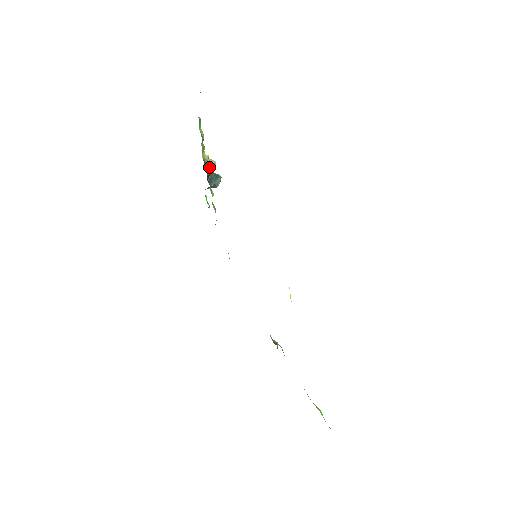
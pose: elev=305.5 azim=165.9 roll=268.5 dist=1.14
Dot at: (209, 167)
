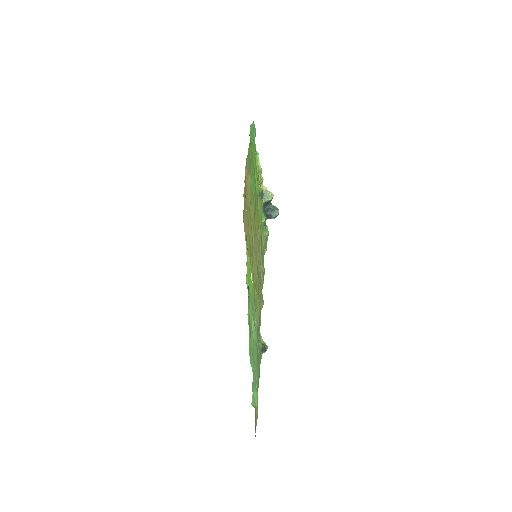
Dot at: (266, 197)
